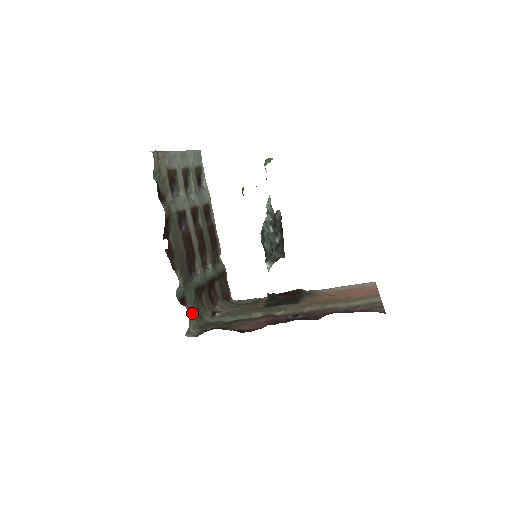
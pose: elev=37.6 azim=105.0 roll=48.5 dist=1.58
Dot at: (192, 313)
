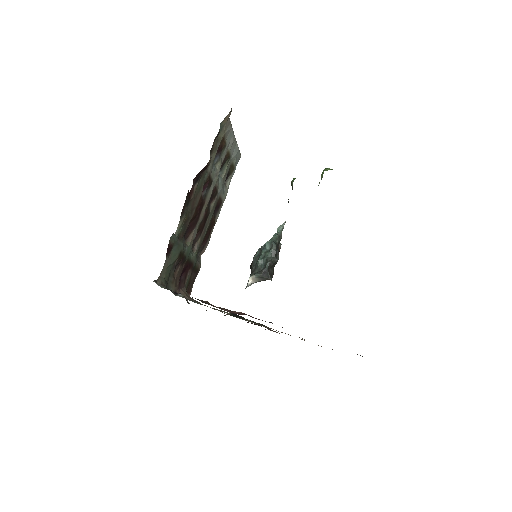
Dot at: (165, 271)
